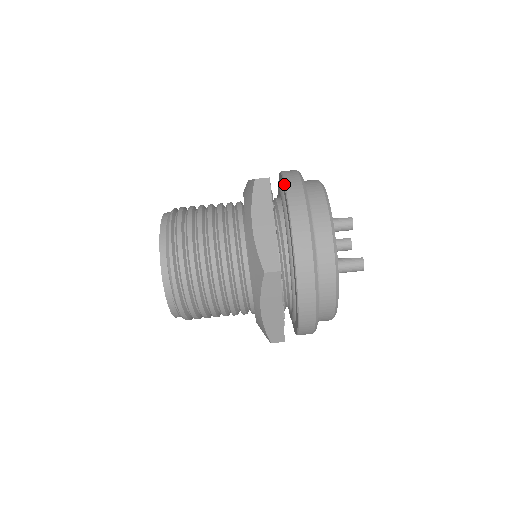
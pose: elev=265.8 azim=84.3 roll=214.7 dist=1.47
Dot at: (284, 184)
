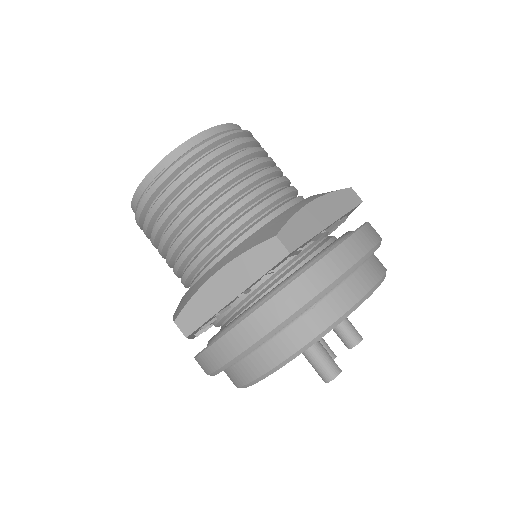
Dot at: occluded
